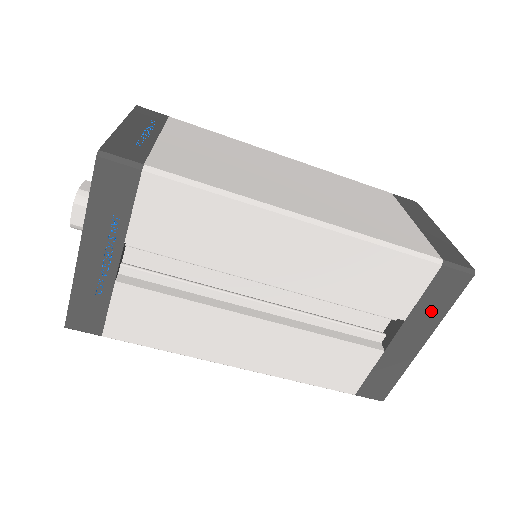
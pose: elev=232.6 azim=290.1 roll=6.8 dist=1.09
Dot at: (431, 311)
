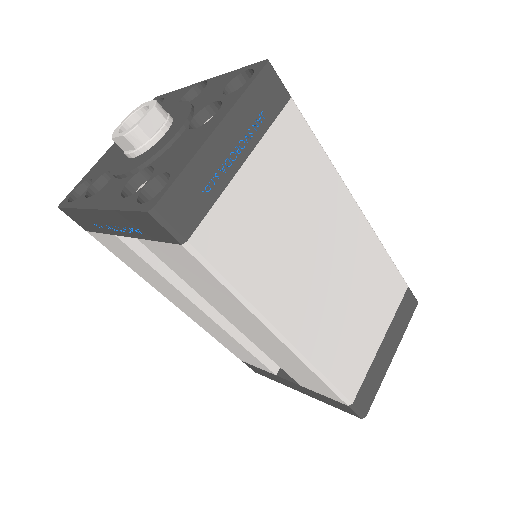
Dot at: (320, 398)
